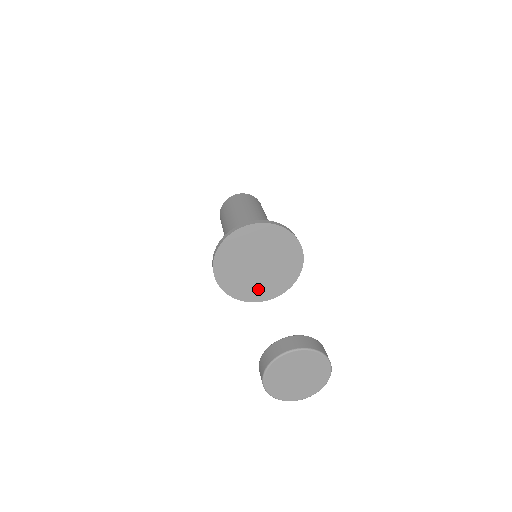
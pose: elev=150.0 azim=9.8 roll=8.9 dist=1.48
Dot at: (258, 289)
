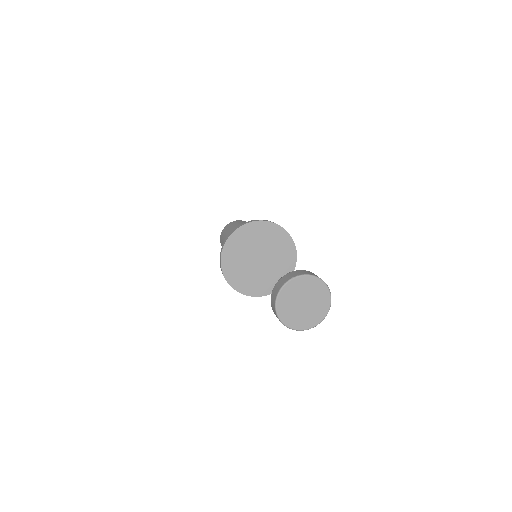
Dot at: (239, 274)
